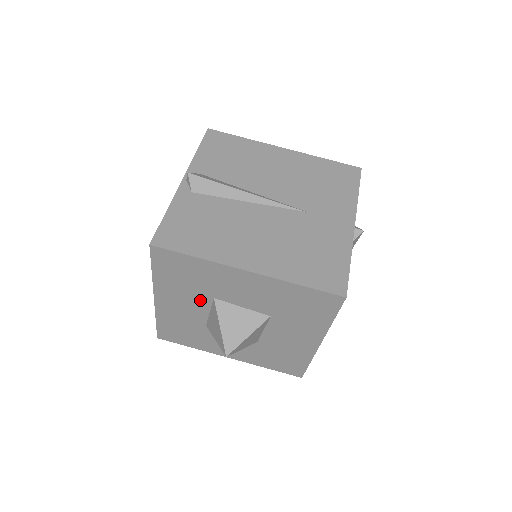
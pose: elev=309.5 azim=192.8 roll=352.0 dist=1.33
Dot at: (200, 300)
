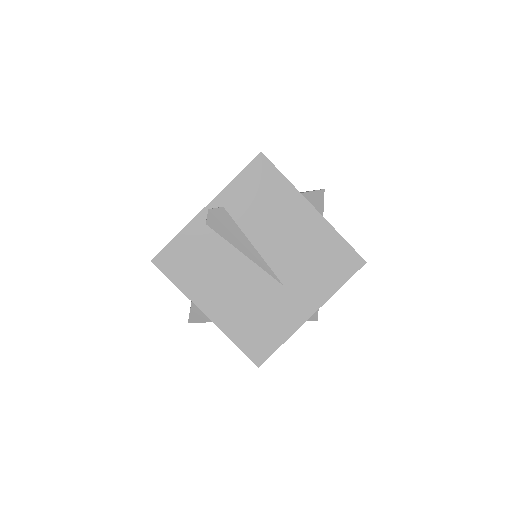
Dot at: occluded
